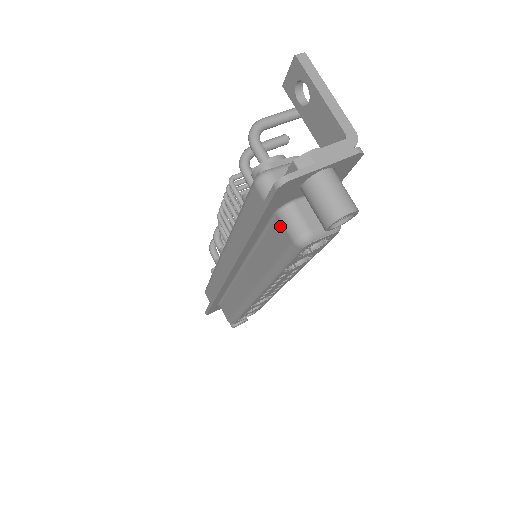
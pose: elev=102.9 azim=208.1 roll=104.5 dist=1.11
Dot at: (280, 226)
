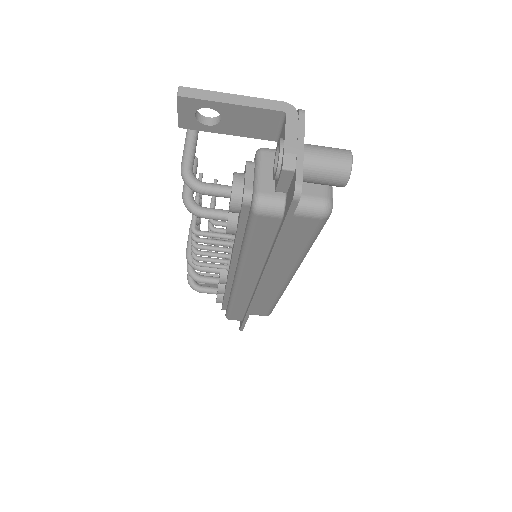
Dot at: (299, 219)
